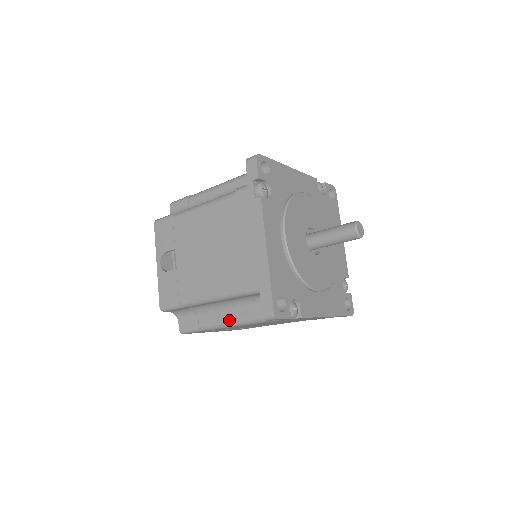
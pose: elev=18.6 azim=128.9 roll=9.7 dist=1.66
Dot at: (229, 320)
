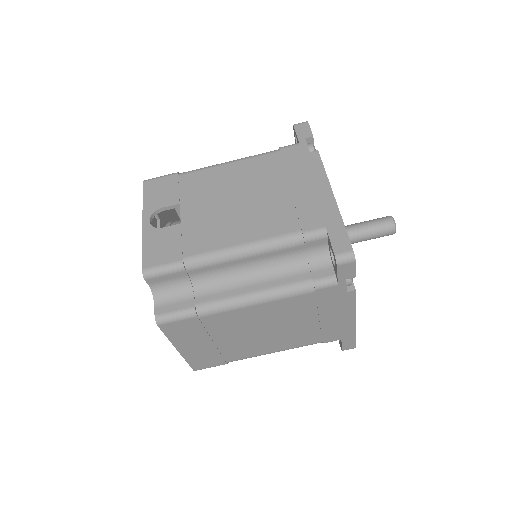
Dot at: (252, 292)
